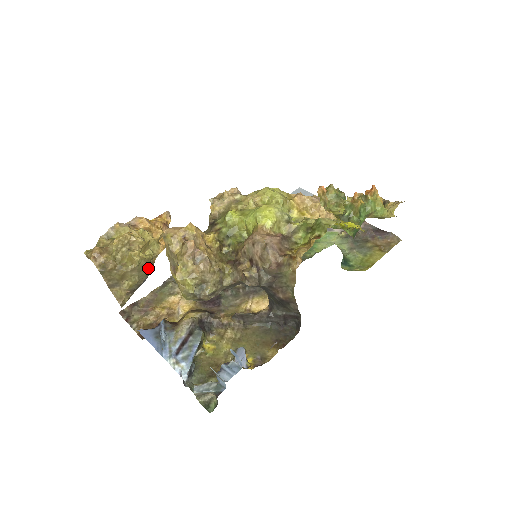
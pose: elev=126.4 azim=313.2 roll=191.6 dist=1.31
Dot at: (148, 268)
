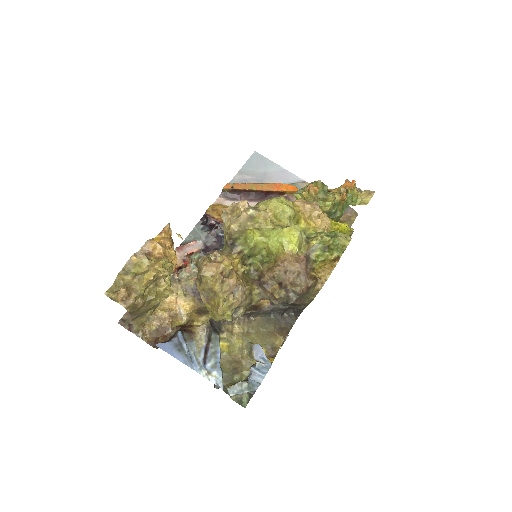
Dot at: occluded
